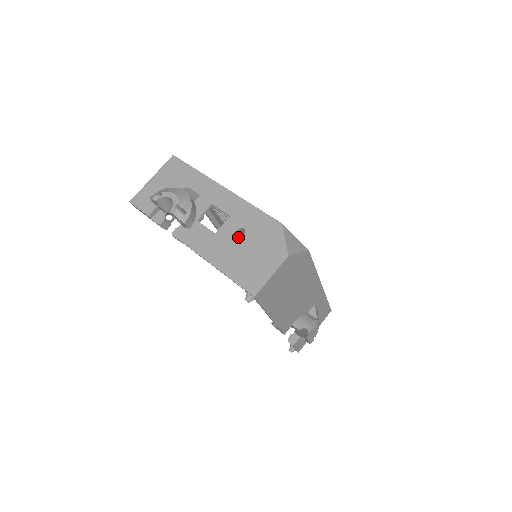
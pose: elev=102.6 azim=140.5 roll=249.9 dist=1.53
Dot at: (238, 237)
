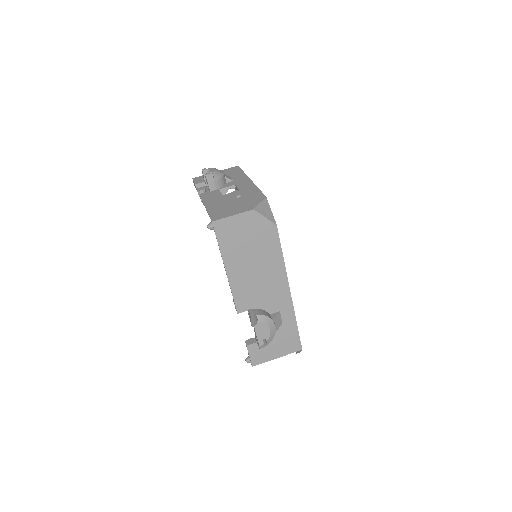
Dot at: (234, 198)
